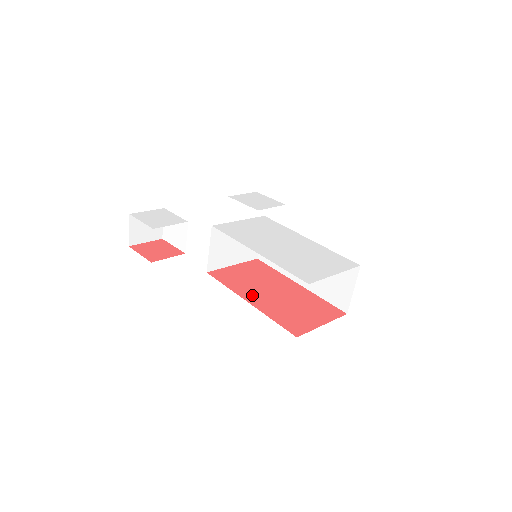
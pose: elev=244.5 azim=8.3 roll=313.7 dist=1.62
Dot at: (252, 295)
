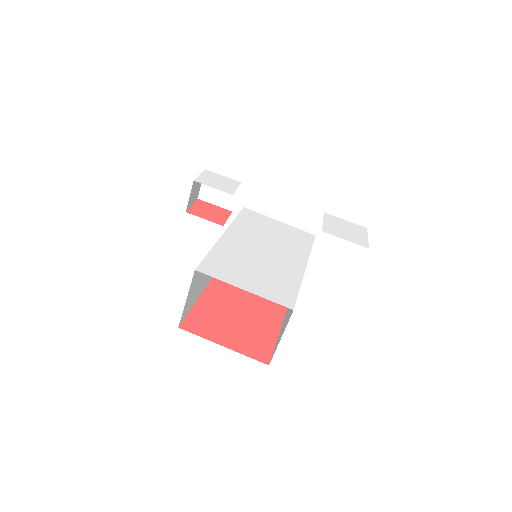
Dot at: (222, 286)
